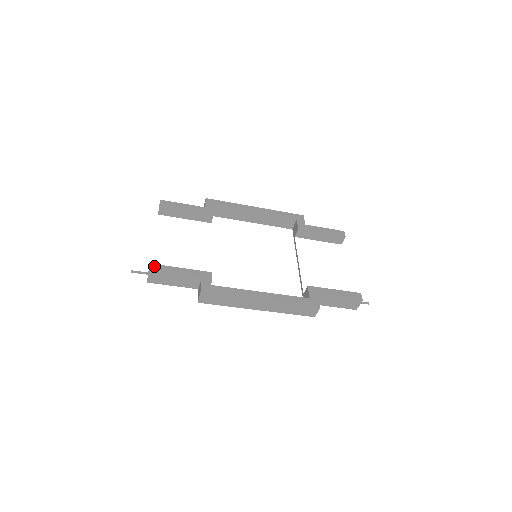
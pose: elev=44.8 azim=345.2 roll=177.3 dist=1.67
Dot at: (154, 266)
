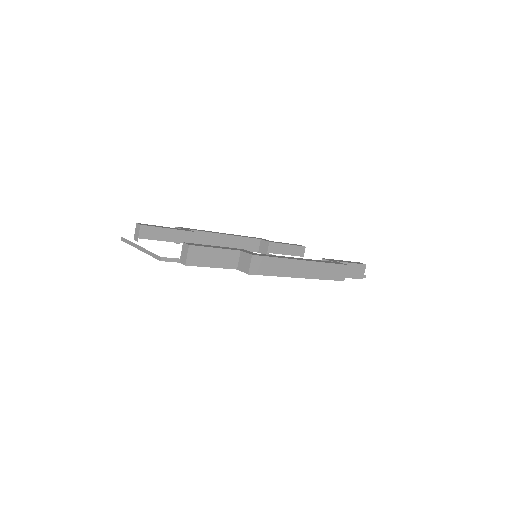
Dot at: (189, 243)
